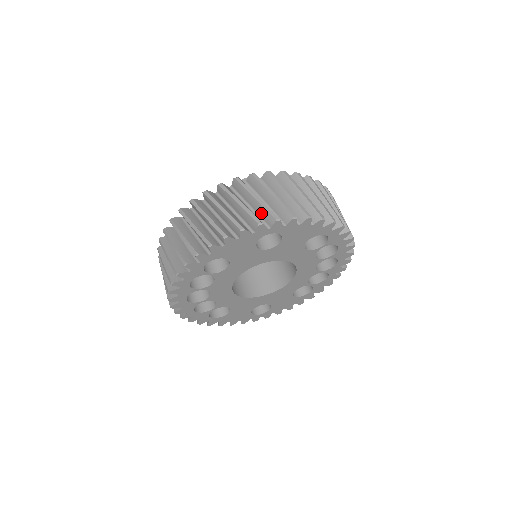
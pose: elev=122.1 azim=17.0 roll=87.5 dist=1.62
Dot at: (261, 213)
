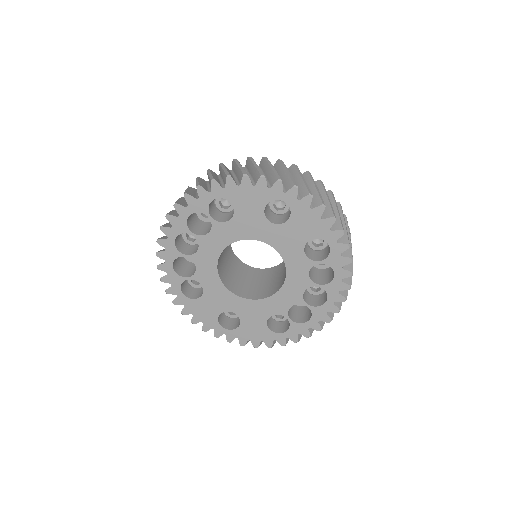
Dot at: (285, 182)
